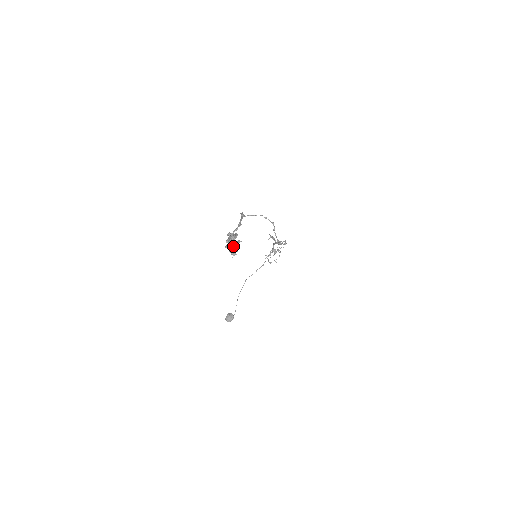
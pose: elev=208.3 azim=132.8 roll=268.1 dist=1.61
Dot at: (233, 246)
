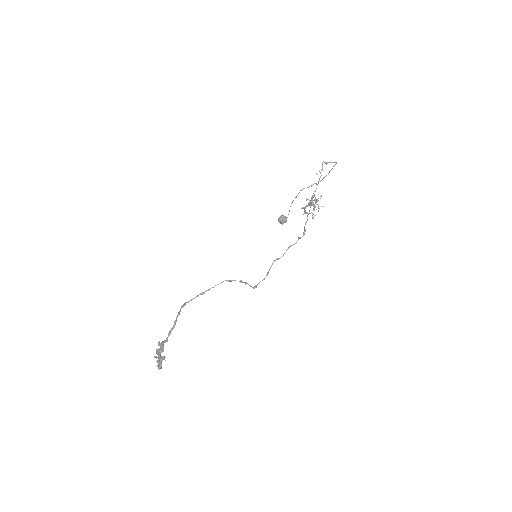
Dot at: (159, 362)
